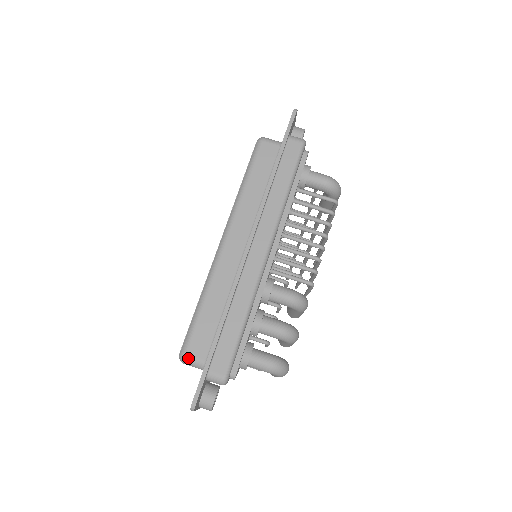
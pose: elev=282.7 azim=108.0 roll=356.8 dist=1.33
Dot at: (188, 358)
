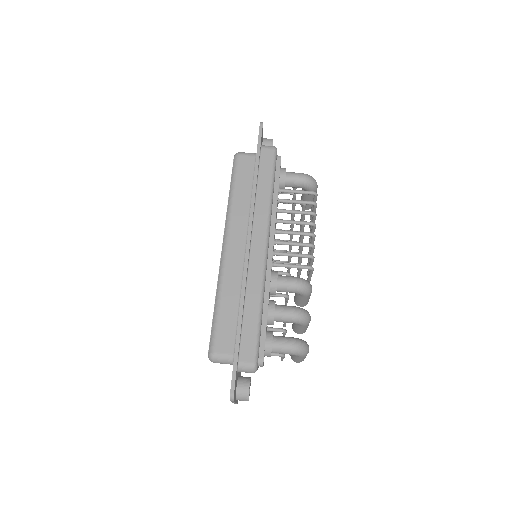
Dot at: (217, 356)
